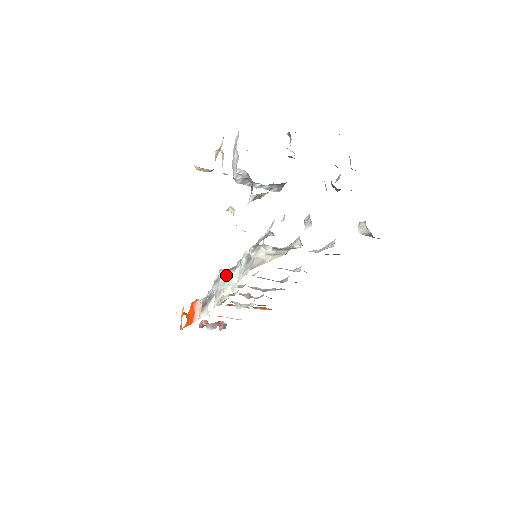
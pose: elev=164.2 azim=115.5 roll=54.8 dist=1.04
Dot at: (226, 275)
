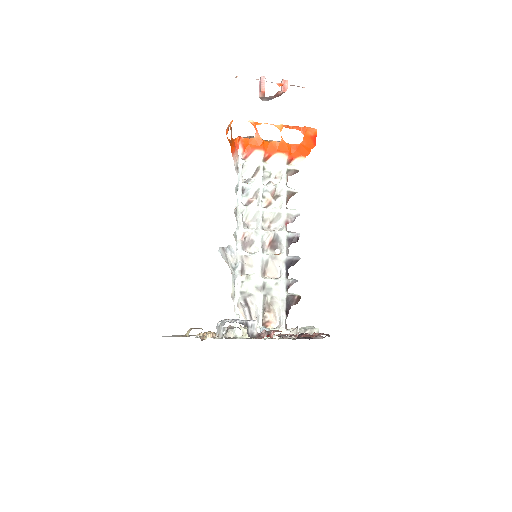
Dot at: (228, 261)
